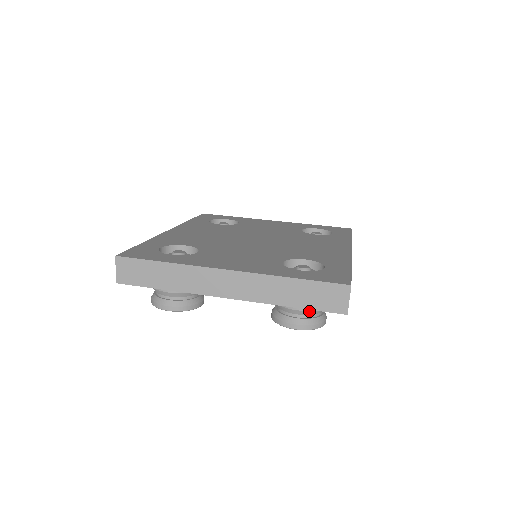
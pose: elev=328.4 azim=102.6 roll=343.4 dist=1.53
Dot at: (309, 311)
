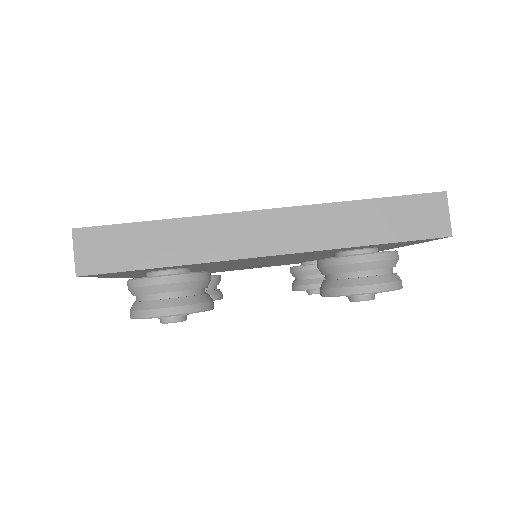
Dot at: (385, 260)
